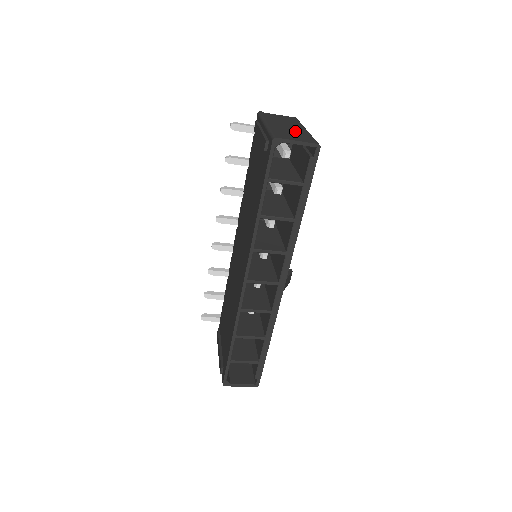
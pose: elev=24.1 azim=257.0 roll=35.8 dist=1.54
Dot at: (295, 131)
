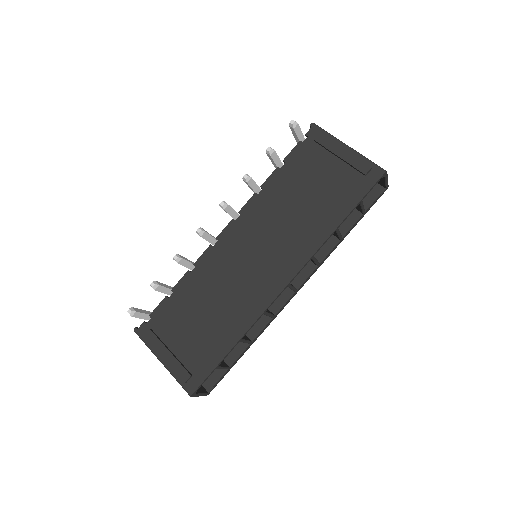
Dot at: occluded
